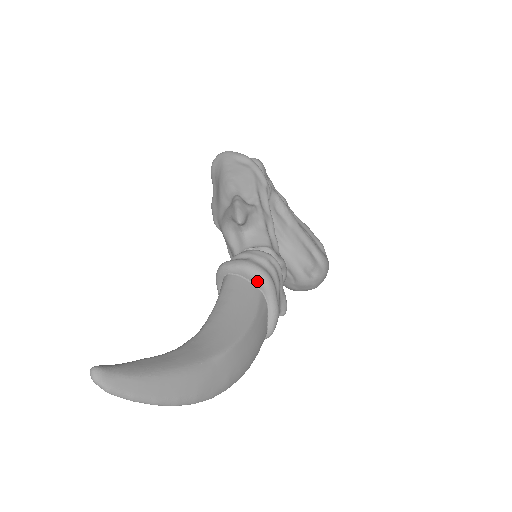
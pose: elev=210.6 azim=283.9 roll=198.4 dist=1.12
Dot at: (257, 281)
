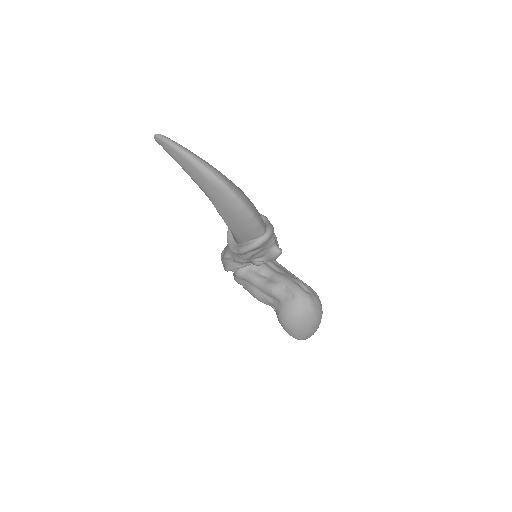
Dot at: occluded
